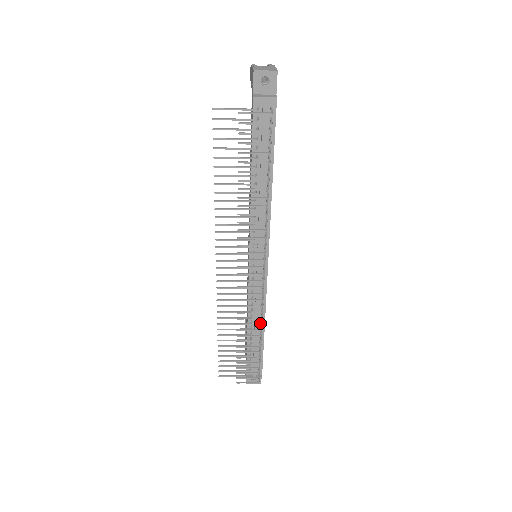
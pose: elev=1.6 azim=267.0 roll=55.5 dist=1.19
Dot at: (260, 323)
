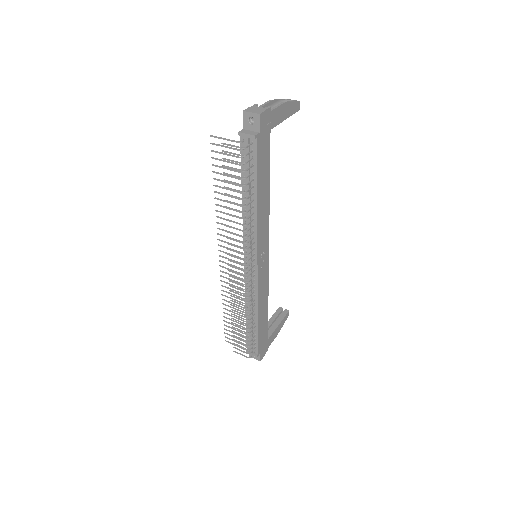
Dot at: occluded
